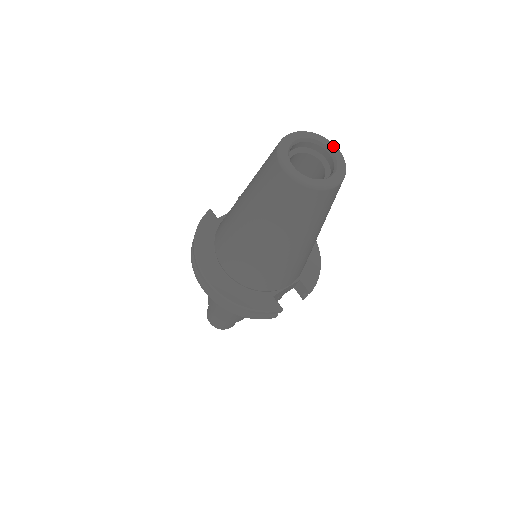
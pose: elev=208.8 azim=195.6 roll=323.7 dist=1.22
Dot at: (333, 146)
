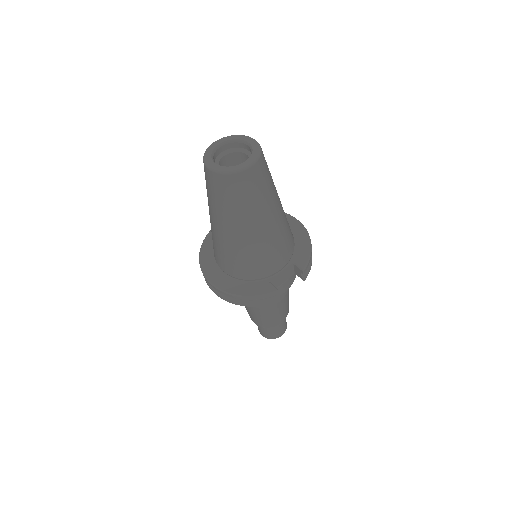
Dot at: (250, 139)
